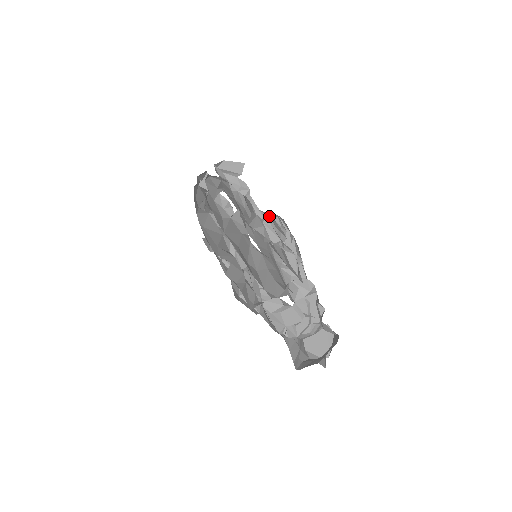
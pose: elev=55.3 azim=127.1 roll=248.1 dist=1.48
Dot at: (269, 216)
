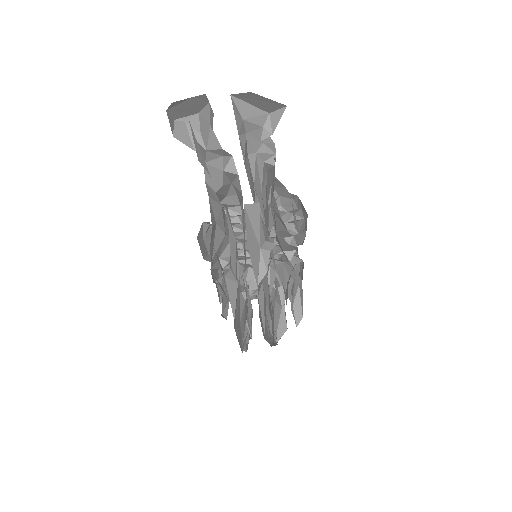
Dot at: (285, 188)
